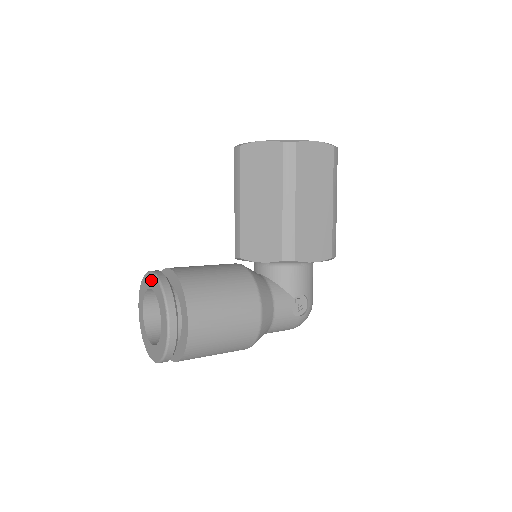
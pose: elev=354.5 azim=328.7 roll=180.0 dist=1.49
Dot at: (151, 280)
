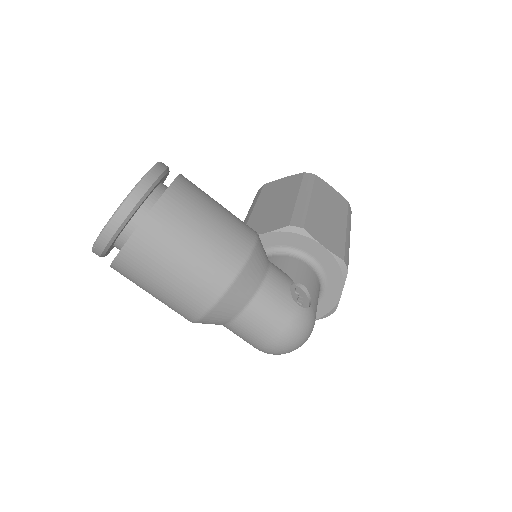
Dot at: occluded
